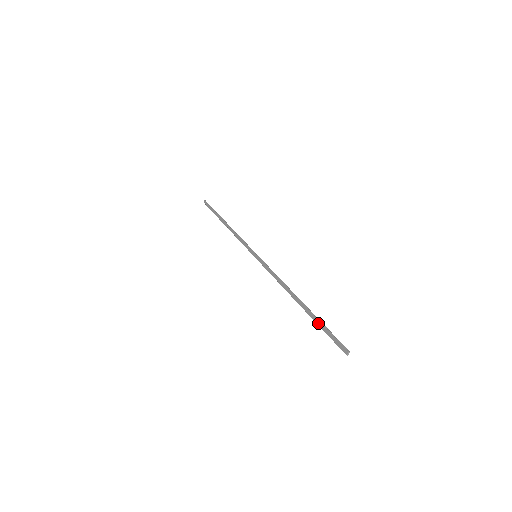
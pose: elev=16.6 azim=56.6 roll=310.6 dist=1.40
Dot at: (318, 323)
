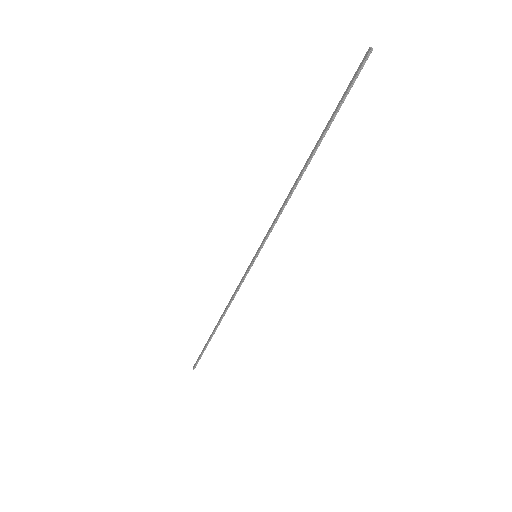
Dot at: (333, 114)
